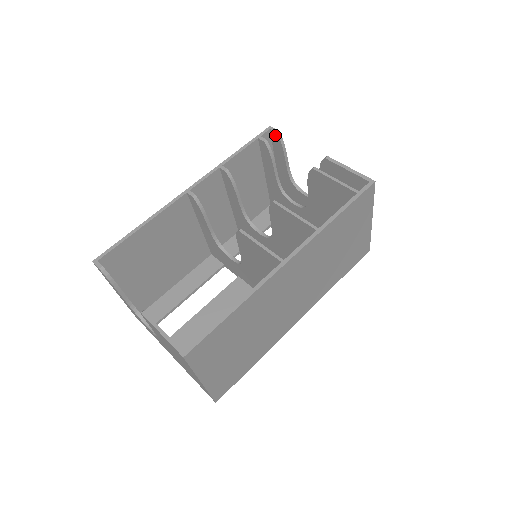
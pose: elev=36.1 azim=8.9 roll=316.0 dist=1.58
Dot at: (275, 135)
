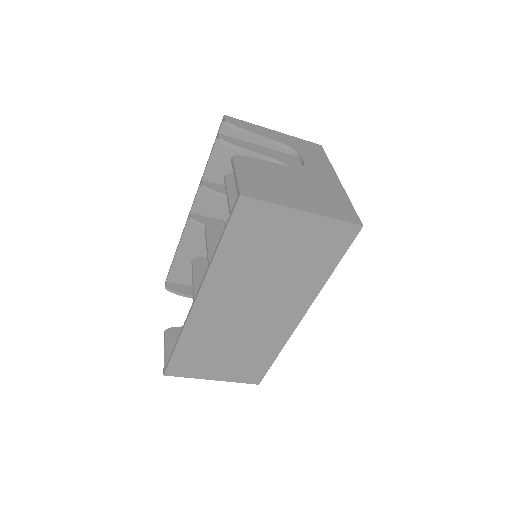
Dot at: (228, 125)
